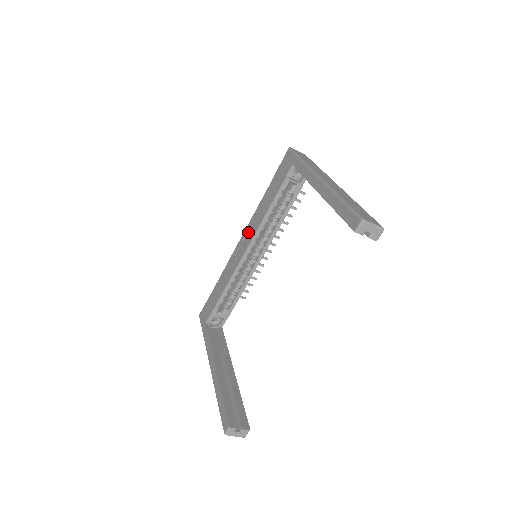
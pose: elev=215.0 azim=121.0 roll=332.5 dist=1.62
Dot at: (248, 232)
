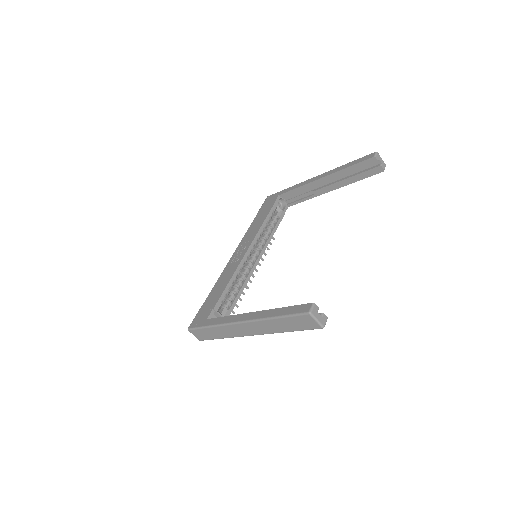
Dot at: (243, 245)
